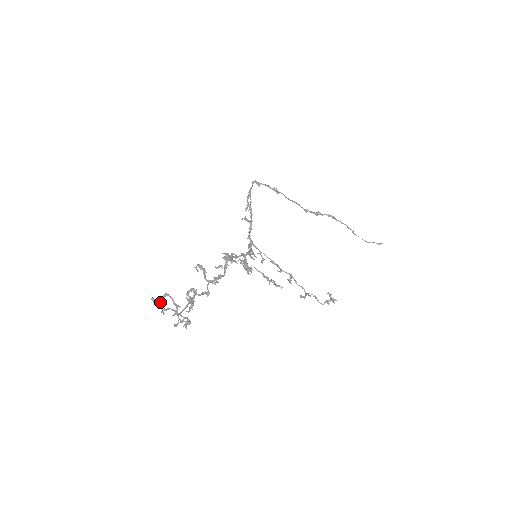
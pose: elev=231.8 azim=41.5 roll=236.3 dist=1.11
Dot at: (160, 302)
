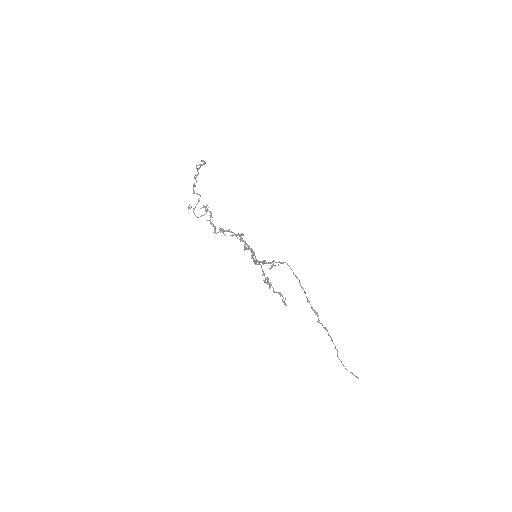
Dot at: occluded
